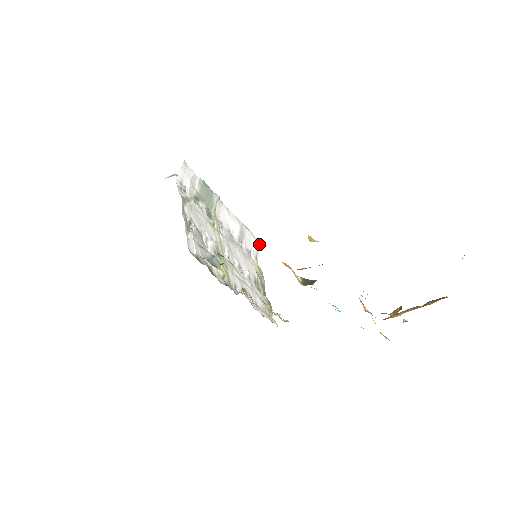
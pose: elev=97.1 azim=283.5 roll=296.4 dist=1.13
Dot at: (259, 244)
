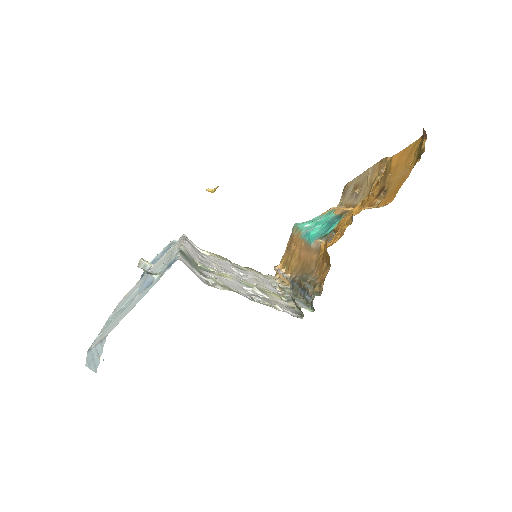
Dot at: occluded
